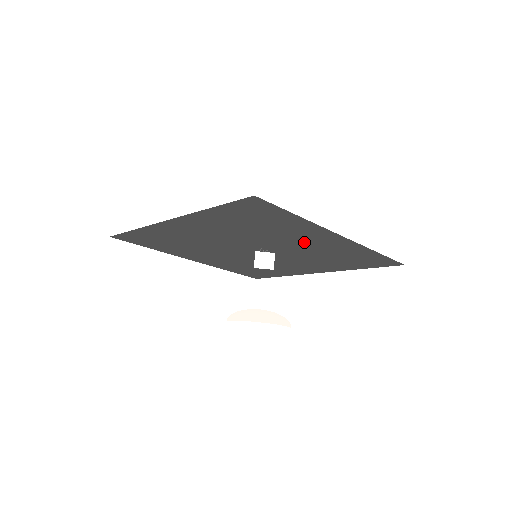
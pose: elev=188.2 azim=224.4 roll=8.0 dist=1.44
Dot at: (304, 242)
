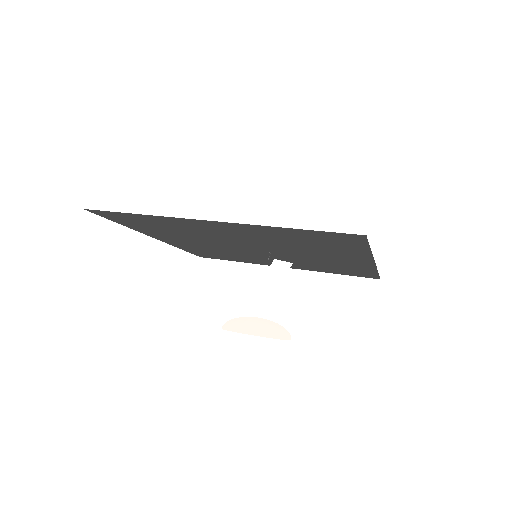
Dot at: (326, 257)
